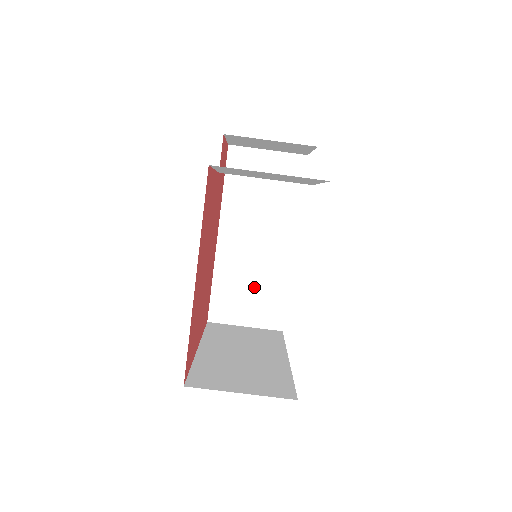
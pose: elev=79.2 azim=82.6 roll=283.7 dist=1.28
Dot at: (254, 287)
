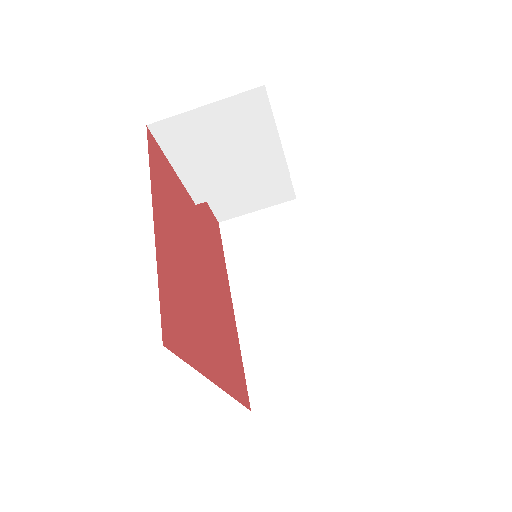
Dot at: (293, 344)
